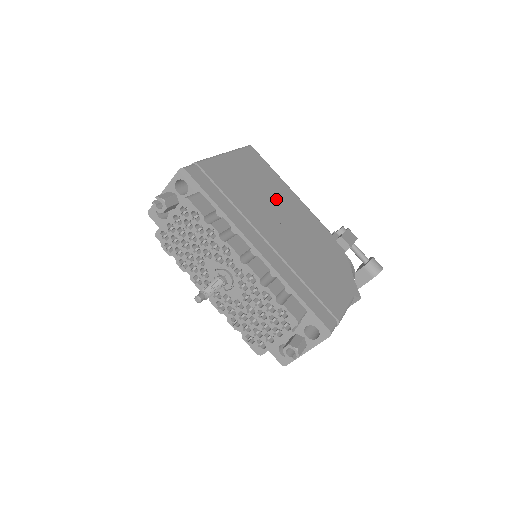
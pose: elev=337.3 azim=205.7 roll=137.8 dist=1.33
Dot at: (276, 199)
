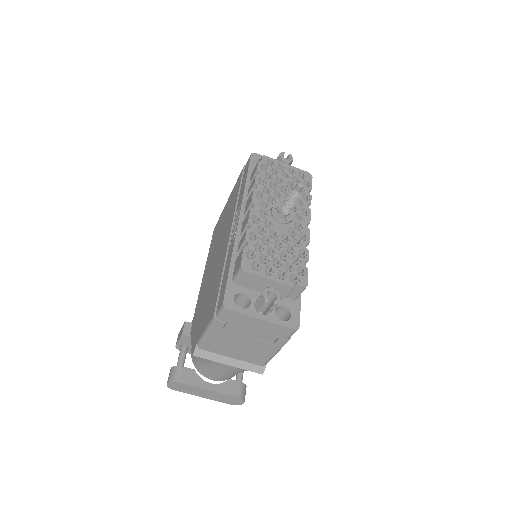
Dot at: occluded
